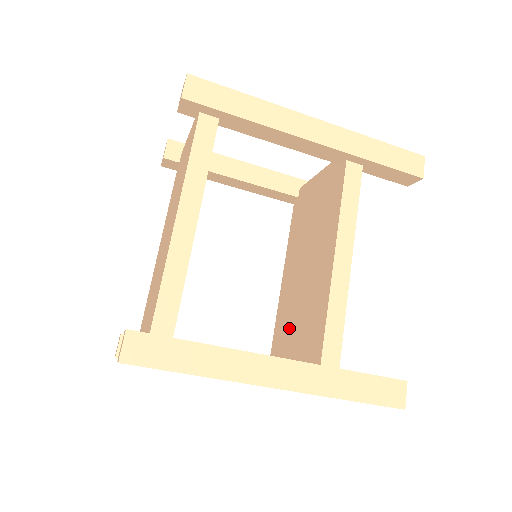
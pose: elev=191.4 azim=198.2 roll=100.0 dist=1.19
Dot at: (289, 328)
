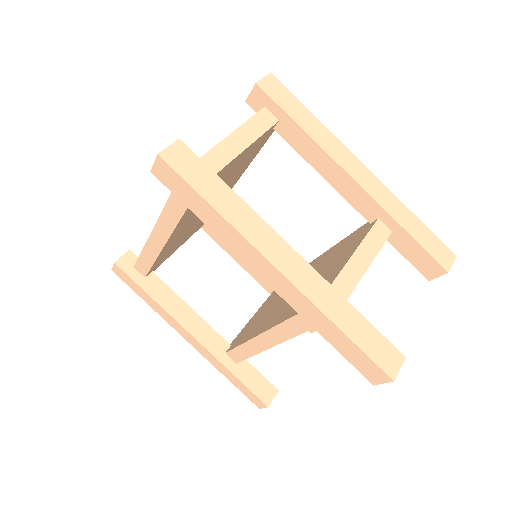
Dot at: (276, 297)
